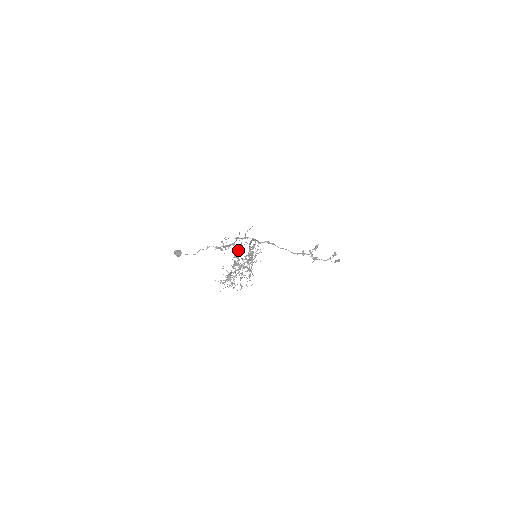
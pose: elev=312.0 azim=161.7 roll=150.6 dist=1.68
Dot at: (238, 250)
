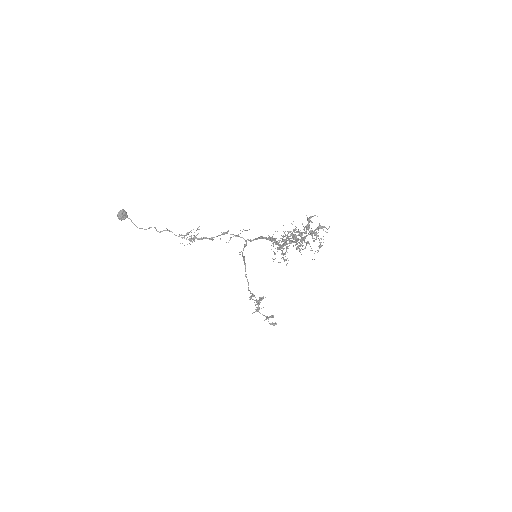
Dot at: (315, 215)
